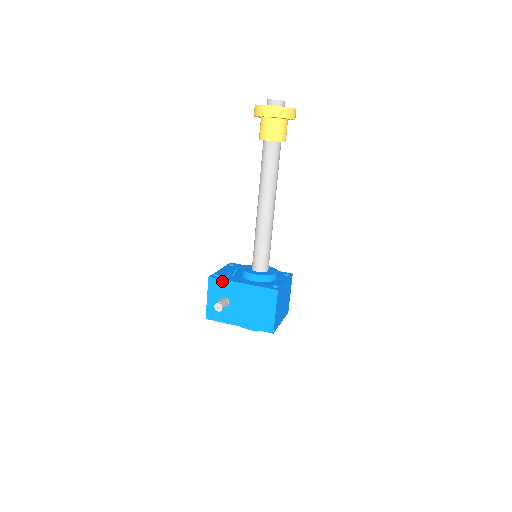
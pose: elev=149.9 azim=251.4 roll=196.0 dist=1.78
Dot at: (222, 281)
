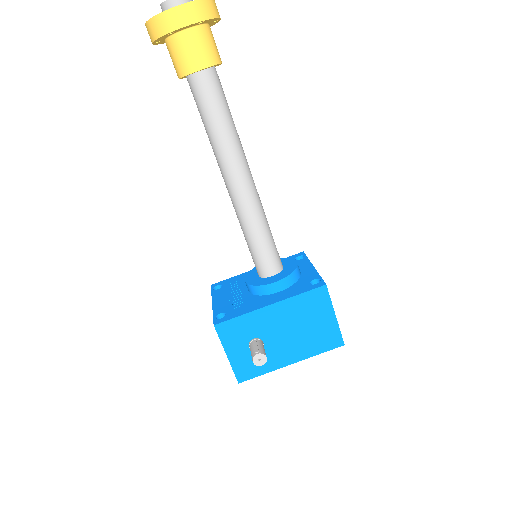
Dot at: (238, 319)
